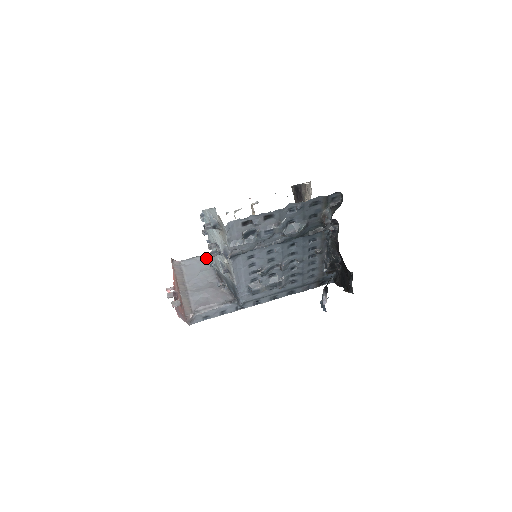
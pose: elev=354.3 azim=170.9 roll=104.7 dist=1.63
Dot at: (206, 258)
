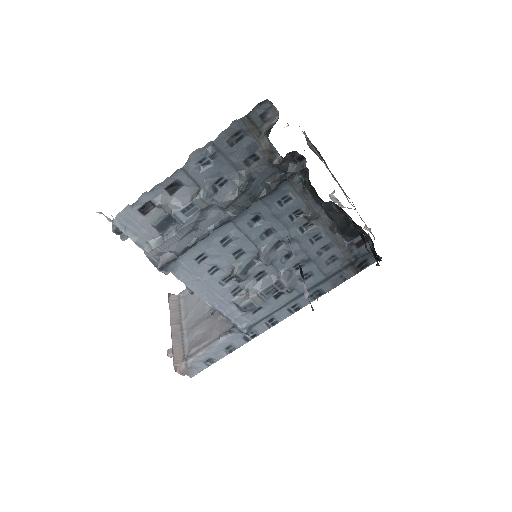
Dot at: occluded
